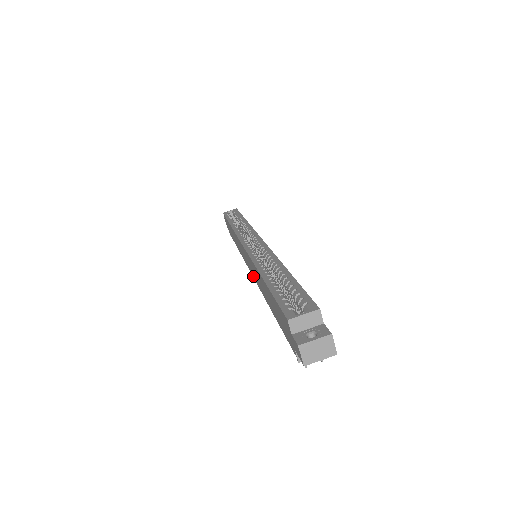
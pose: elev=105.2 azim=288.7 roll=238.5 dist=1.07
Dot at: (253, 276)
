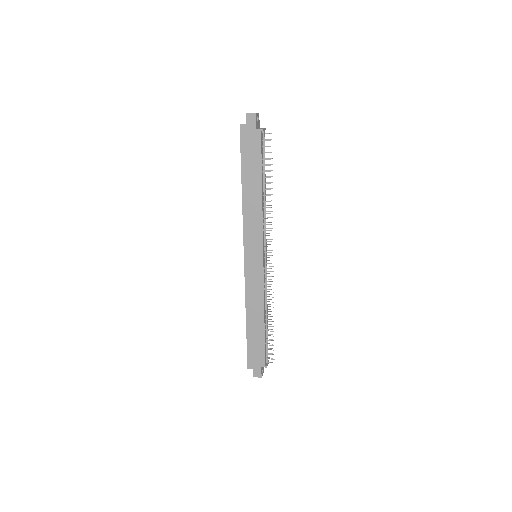
Dot at: (261, 243)
